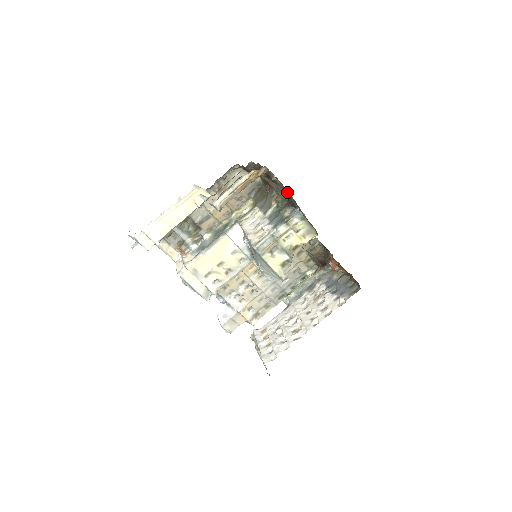
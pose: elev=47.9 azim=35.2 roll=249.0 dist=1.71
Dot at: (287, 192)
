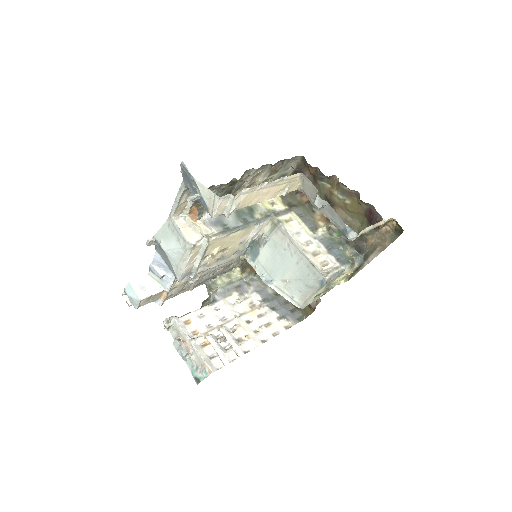
Dot at: (371, 240)
